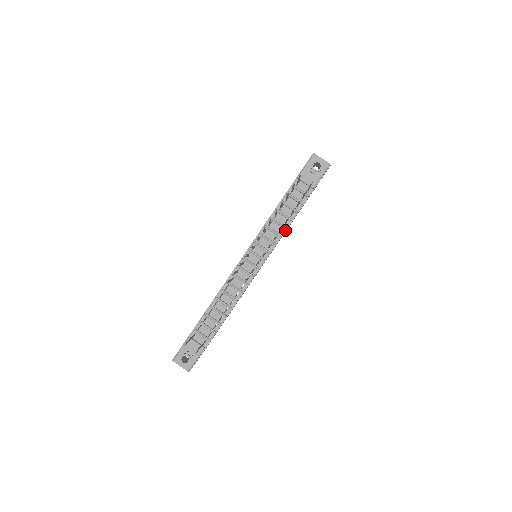
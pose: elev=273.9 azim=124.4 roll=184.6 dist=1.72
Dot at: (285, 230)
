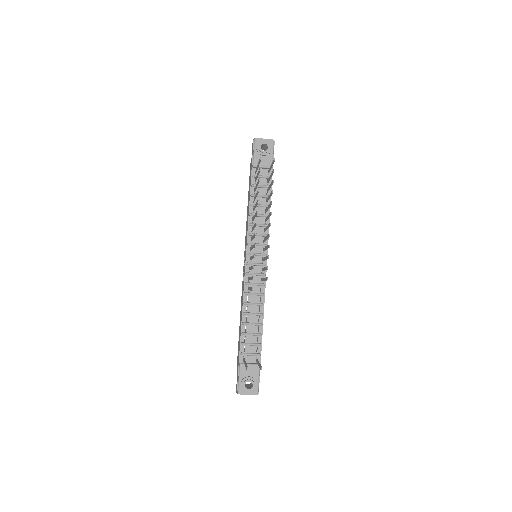
Dot at: (269, 218)
